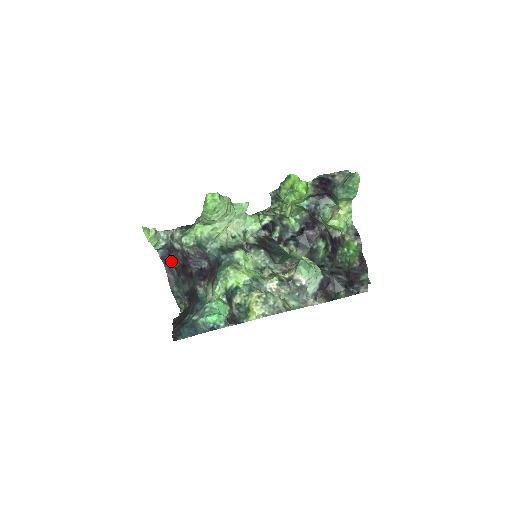
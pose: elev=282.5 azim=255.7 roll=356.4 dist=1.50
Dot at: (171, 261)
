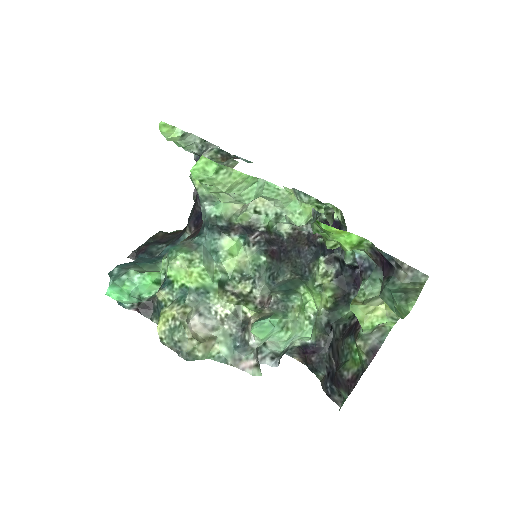
Dot at: occluded
